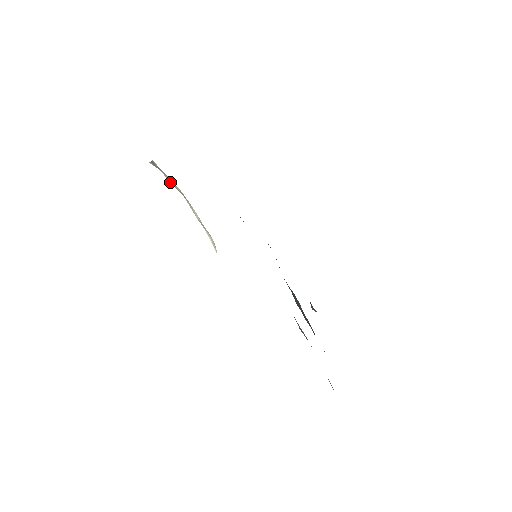
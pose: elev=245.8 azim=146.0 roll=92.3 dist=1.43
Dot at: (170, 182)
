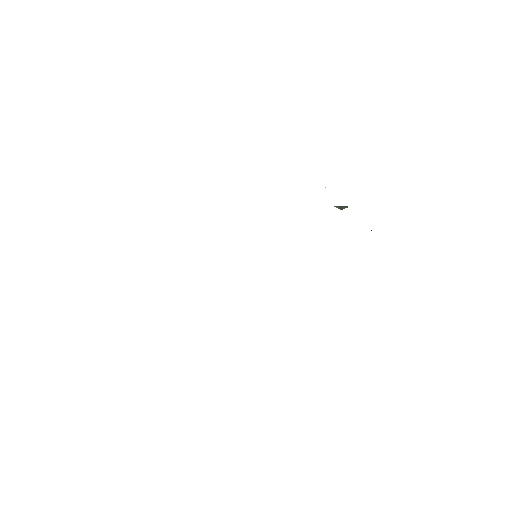
Dot at: occluded
